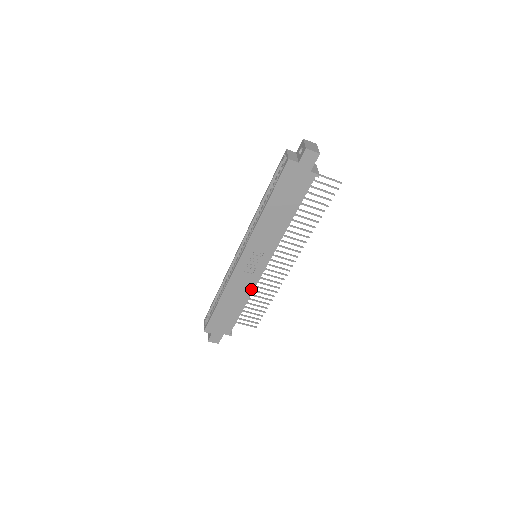
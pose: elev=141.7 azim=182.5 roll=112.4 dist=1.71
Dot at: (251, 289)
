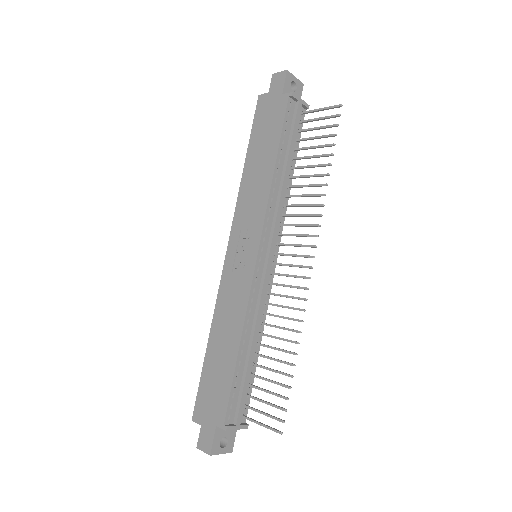
Dot at: (244, 307)
